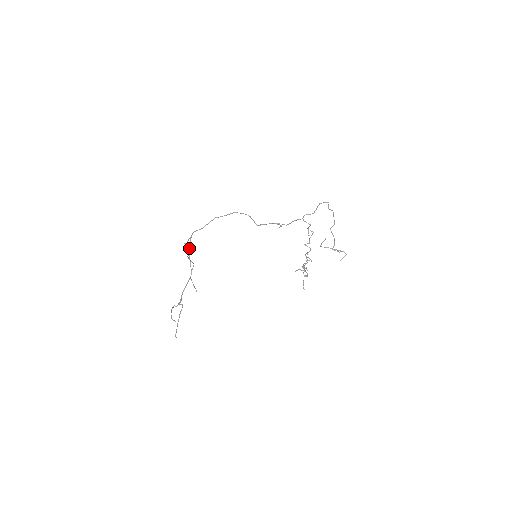
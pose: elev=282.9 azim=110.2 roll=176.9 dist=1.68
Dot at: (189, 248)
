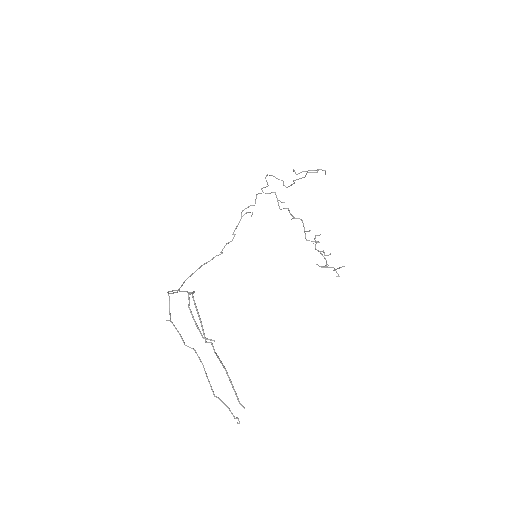
Dot at: (171, 291)
